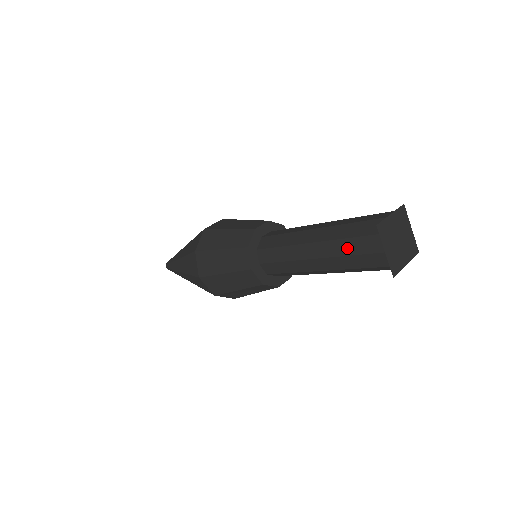
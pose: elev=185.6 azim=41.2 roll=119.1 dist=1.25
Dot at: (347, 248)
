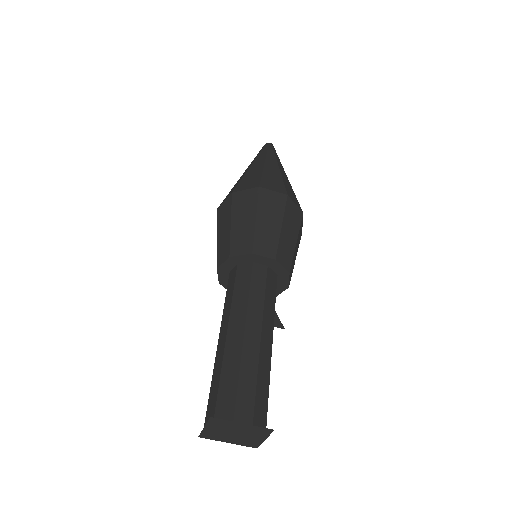
Dot at: (215, 380)
